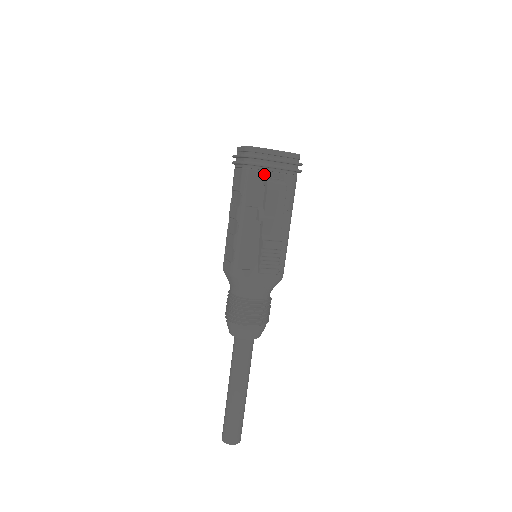
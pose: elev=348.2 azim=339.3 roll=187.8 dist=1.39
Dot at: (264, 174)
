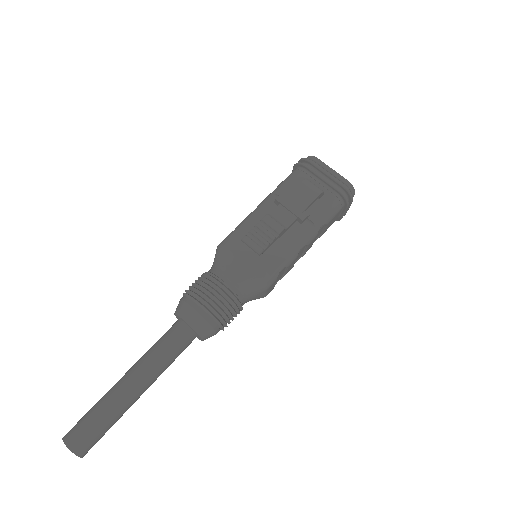
Dot at: (308, 179)
